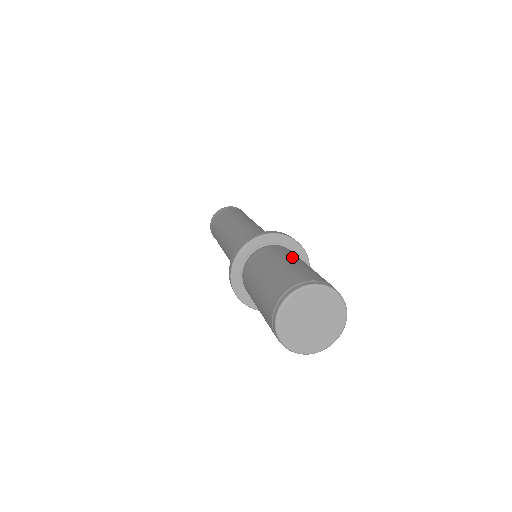
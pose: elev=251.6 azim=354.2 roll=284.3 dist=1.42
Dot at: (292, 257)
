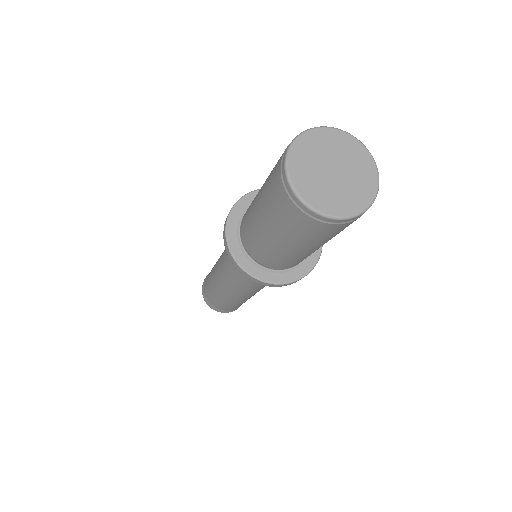
Dot at: occluded
